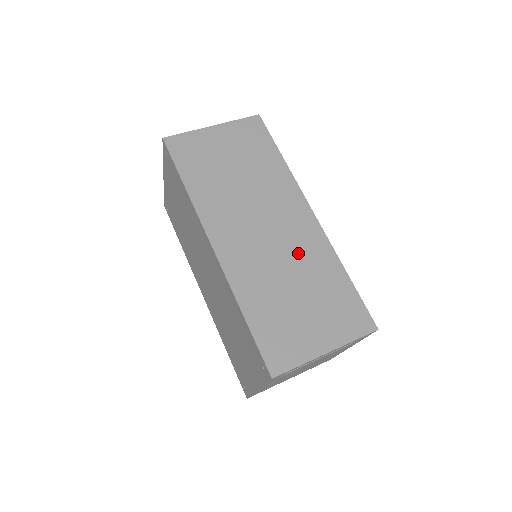
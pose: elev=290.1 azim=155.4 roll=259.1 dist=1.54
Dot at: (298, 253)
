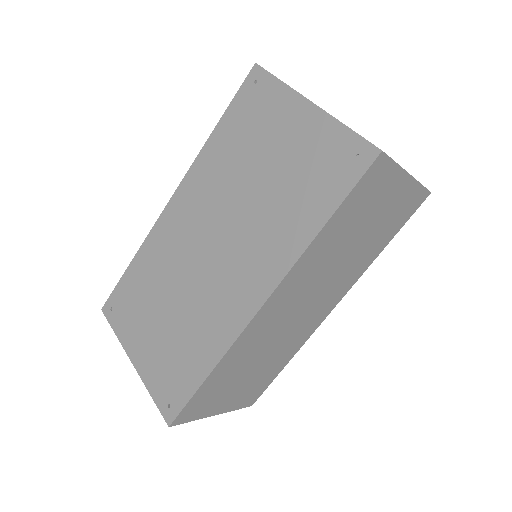
Dot at: (289, 339)
